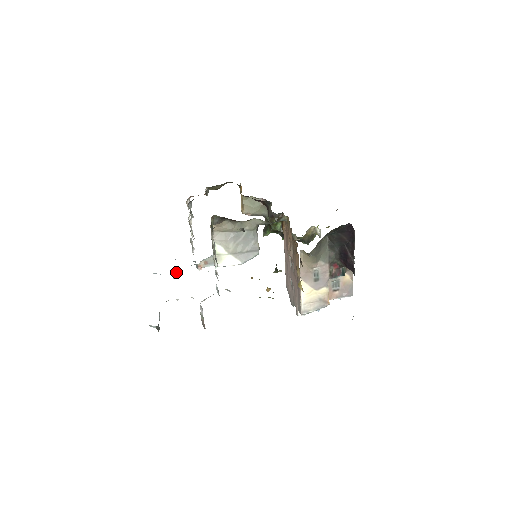
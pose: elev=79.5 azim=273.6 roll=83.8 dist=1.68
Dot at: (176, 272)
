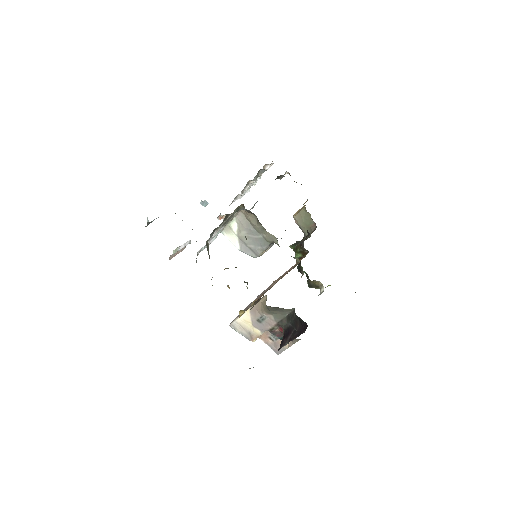
Dot at: (206, 201)
